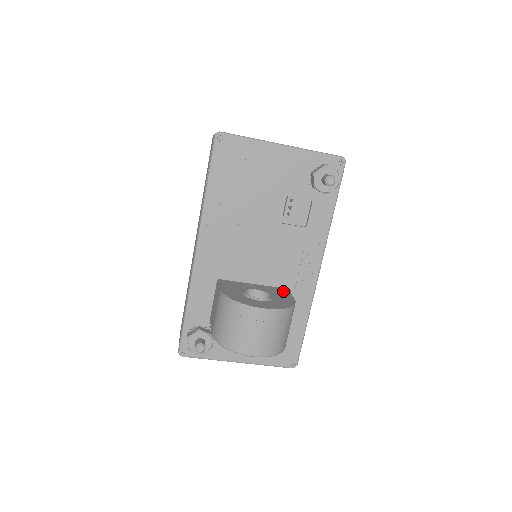
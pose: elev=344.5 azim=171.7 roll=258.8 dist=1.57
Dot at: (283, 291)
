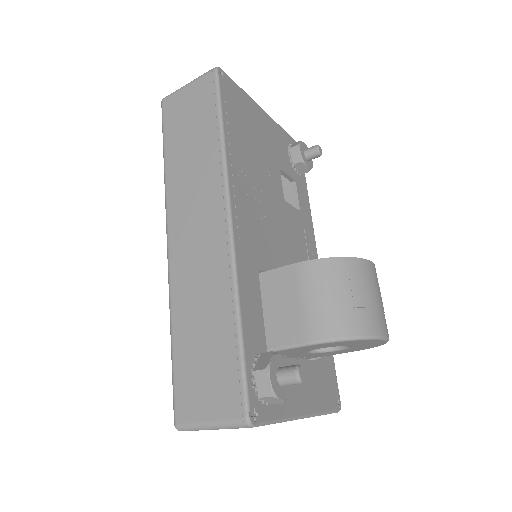
Dot at: occluded
